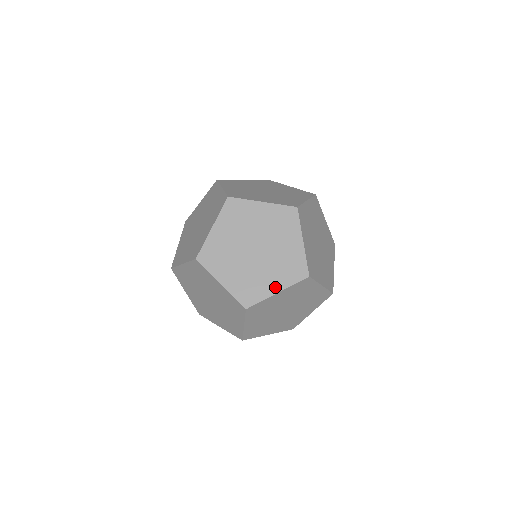
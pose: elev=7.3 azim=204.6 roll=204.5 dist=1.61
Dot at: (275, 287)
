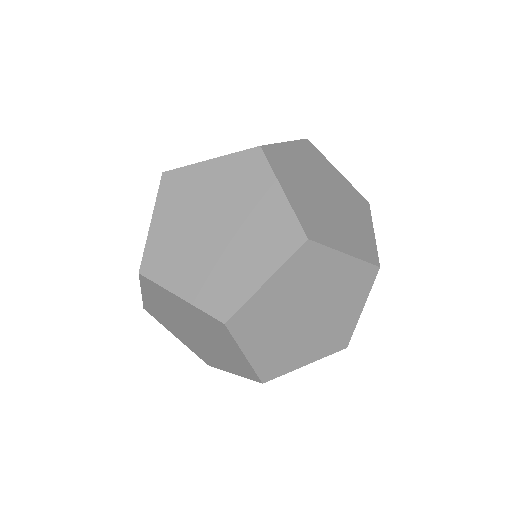
Dot at: (345, 246)
